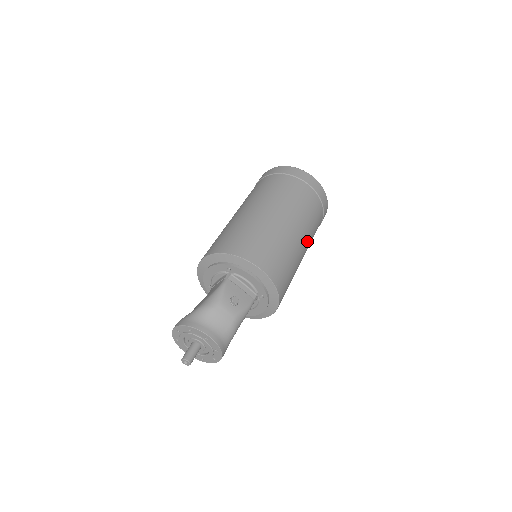
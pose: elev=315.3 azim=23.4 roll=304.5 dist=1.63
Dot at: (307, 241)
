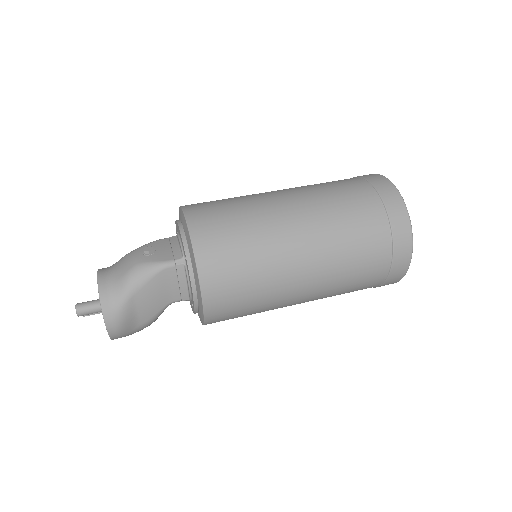
Dot at: (315, 231)
